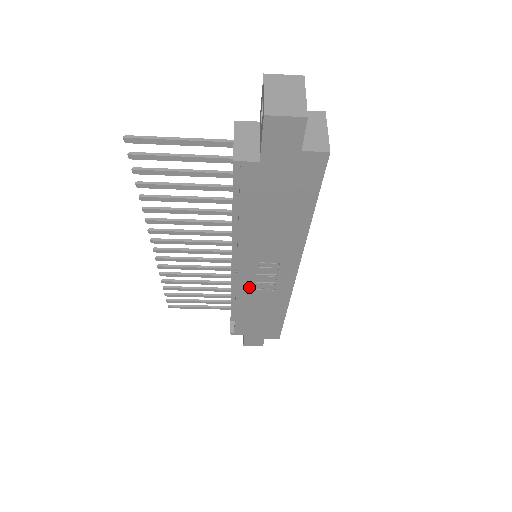
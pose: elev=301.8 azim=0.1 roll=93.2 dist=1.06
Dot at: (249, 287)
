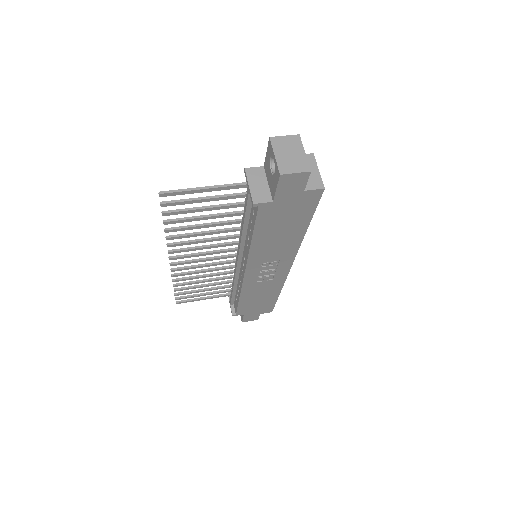
Dot at: (253, 281)
